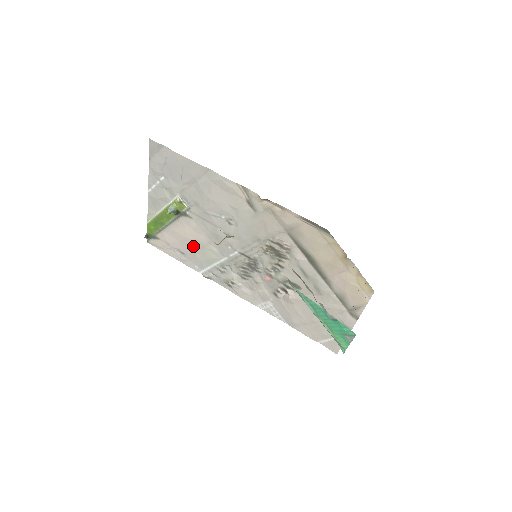
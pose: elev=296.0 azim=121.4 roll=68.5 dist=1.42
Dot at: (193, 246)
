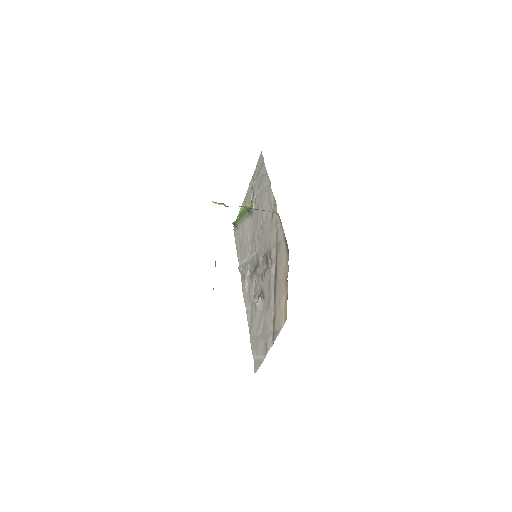
Dot at: (245, 240)
